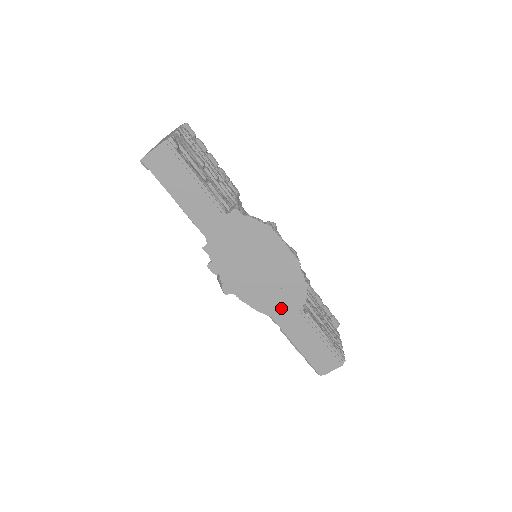
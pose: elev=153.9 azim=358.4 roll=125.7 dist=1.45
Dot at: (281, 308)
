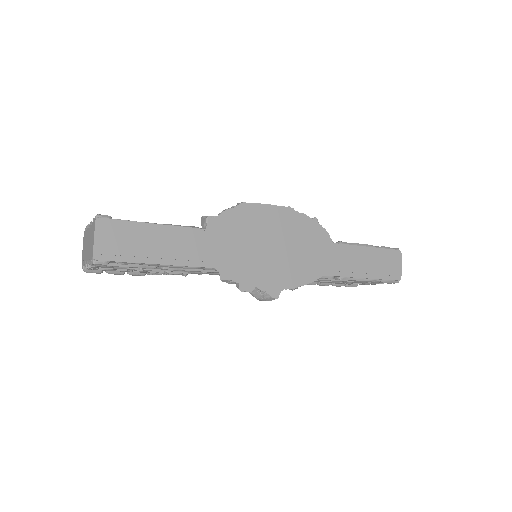
Dot at: (321, 259)
